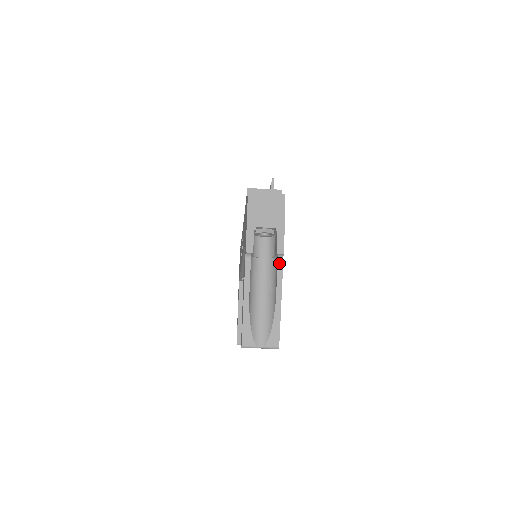
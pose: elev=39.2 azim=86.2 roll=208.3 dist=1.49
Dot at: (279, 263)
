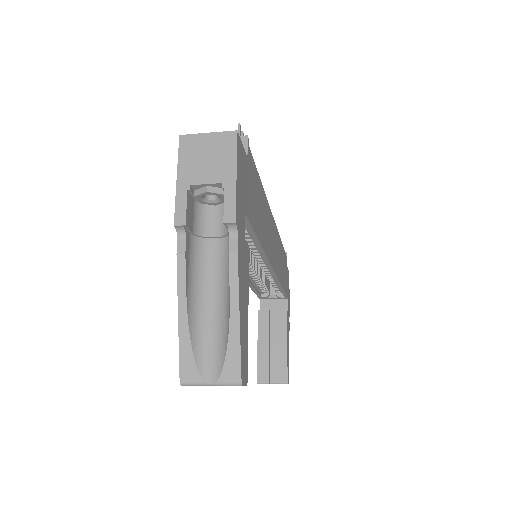
Dot at: (231, 240)
